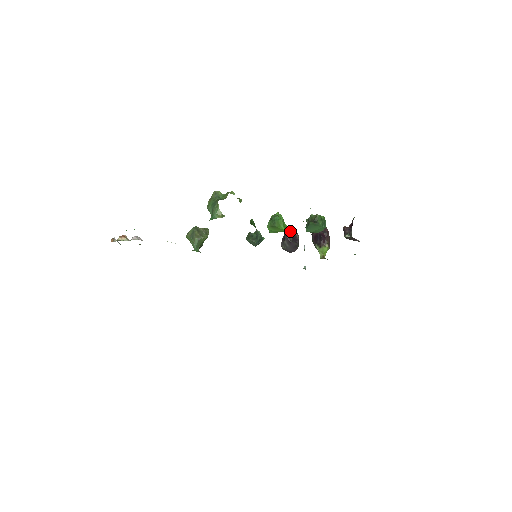
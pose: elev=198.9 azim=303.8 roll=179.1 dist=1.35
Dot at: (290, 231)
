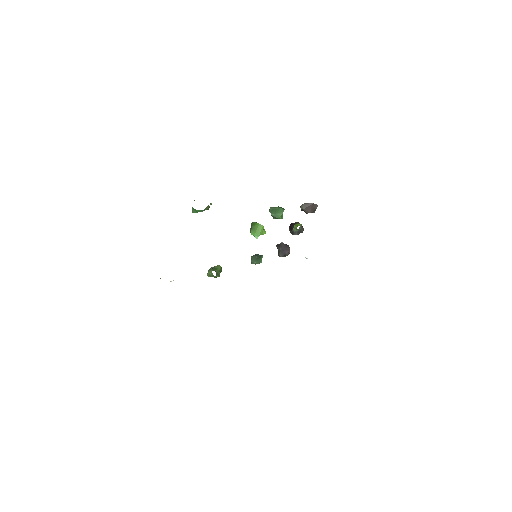
Dot at: occluded
